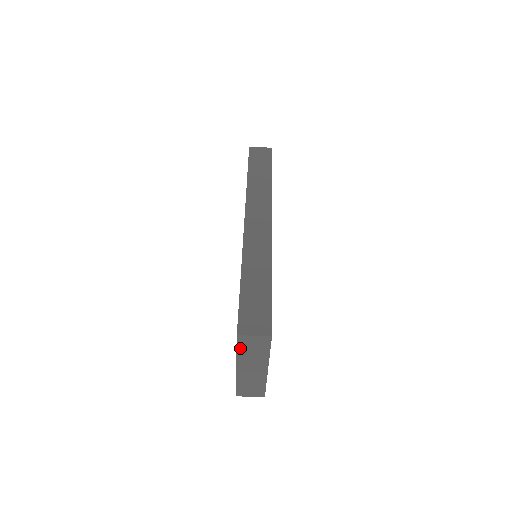
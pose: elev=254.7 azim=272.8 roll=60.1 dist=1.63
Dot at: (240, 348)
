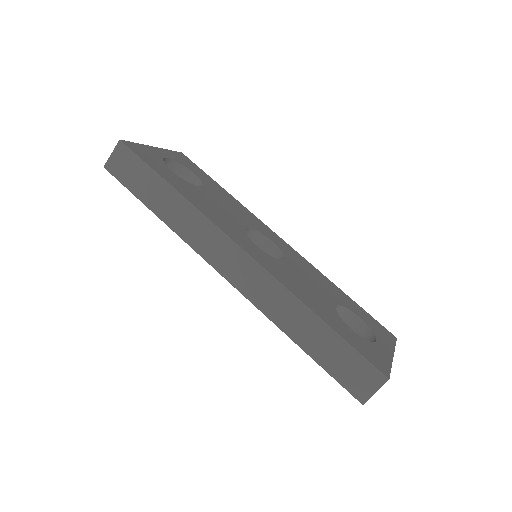
Dot at: occluded
